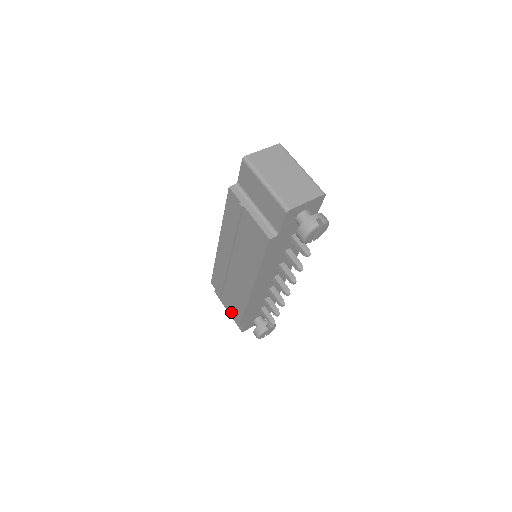
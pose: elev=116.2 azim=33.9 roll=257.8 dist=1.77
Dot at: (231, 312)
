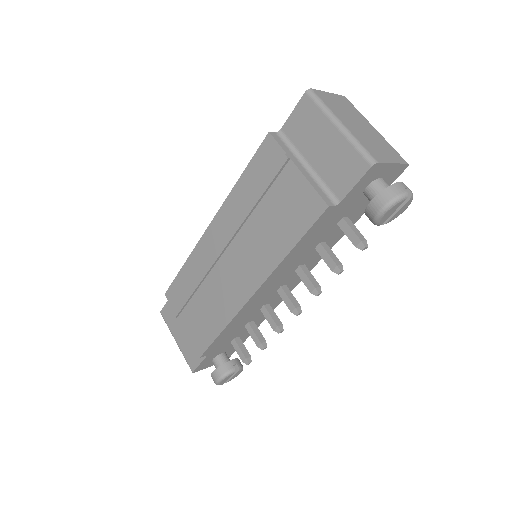
Dot at: (190, 338)
